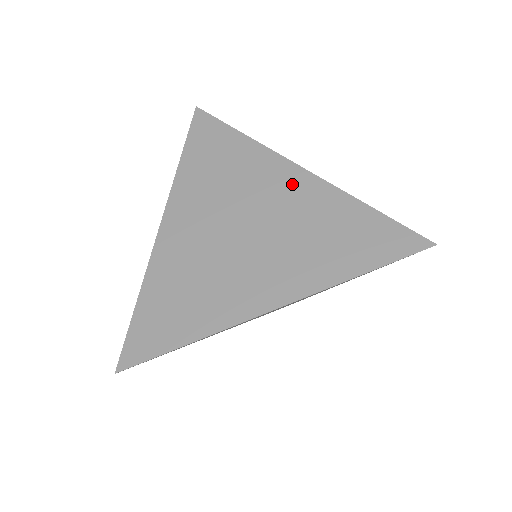
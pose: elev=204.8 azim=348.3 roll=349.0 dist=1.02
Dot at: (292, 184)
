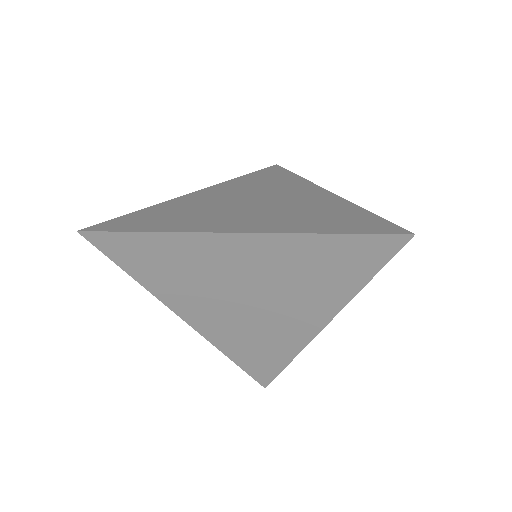
Dot at: (313, 194)
